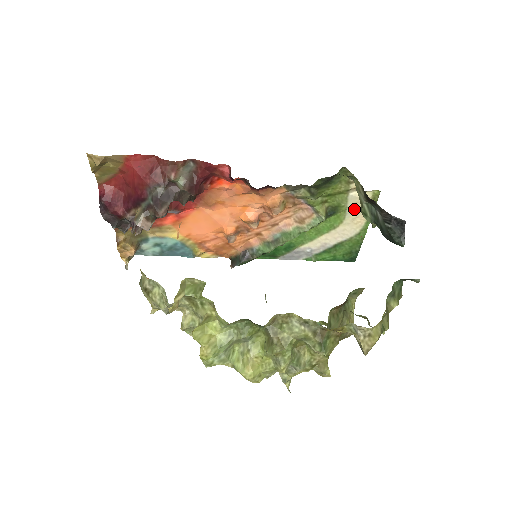
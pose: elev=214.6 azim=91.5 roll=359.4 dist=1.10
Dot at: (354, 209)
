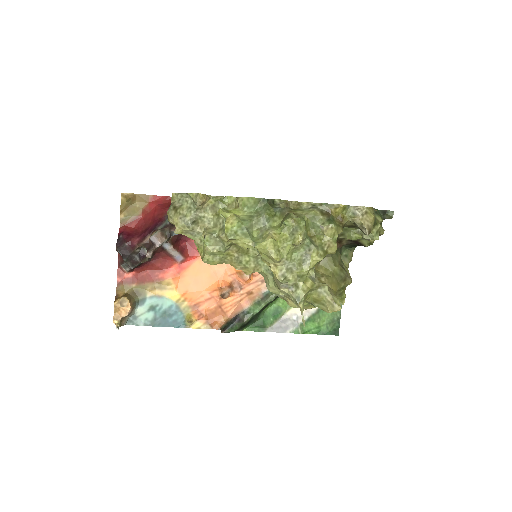
Dot at: occluded
